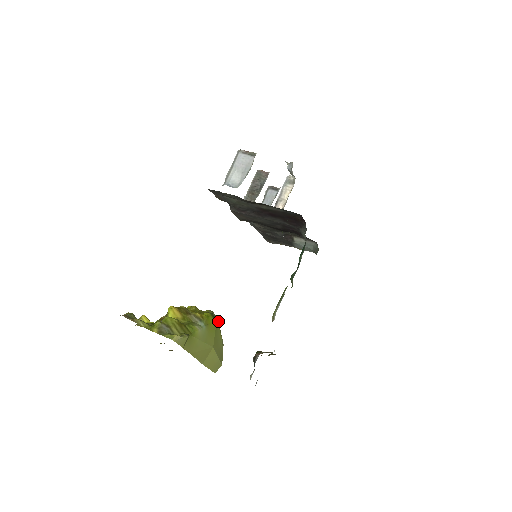
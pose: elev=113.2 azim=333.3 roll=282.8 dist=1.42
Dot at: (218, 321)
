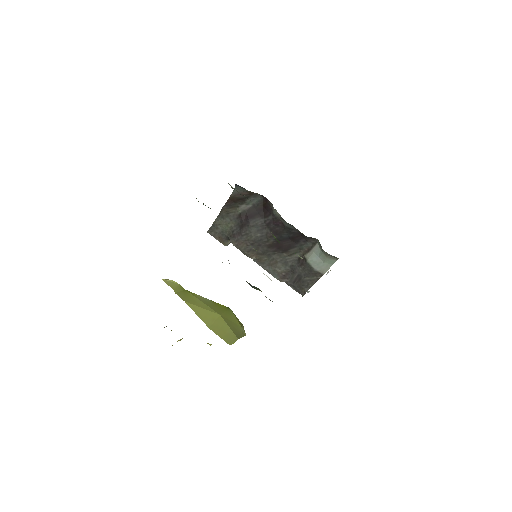
Dot at: (240, 322)
